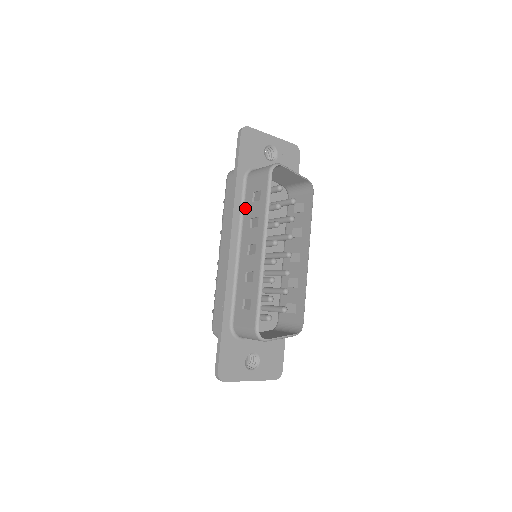
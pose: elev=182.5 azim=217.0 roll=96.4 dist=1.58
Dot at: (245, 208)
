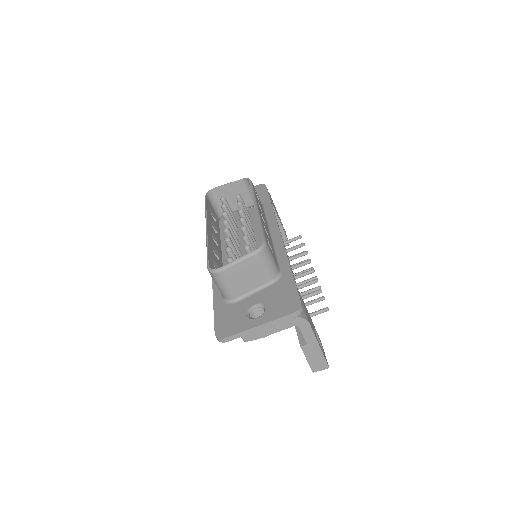
Dot at: occluded
